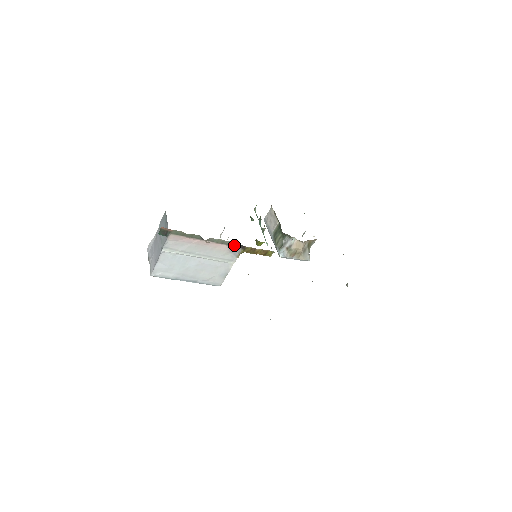
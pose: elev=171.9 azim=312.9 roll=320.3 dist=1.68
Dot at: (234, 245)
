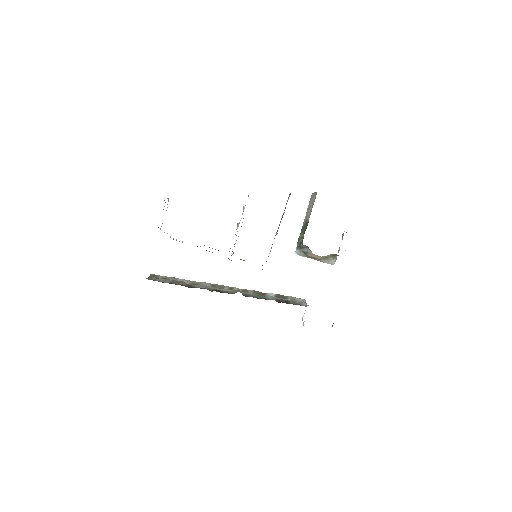
Dot at: occluded
